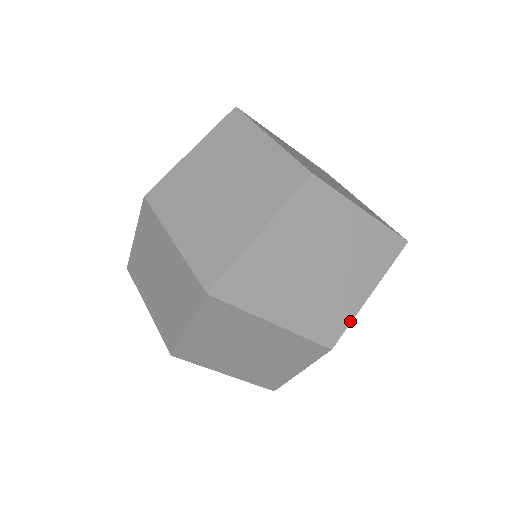
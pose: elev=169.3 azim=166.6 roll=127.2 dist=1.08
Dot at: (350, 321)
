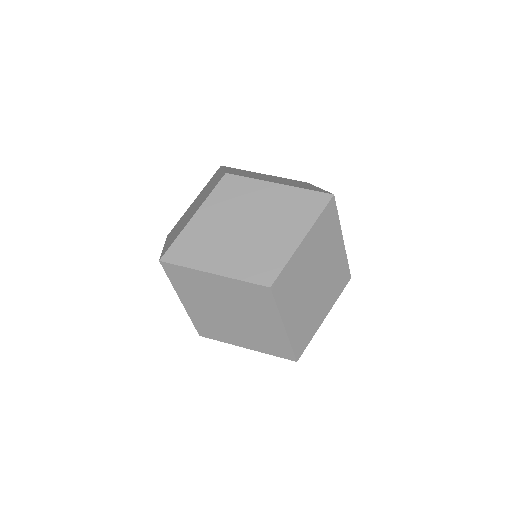
Dot at: (347, 261)
